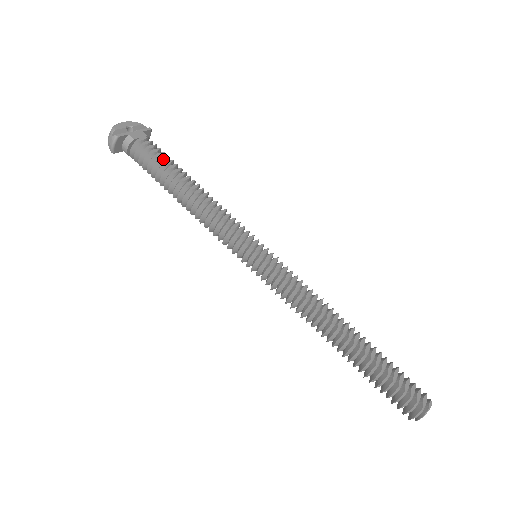
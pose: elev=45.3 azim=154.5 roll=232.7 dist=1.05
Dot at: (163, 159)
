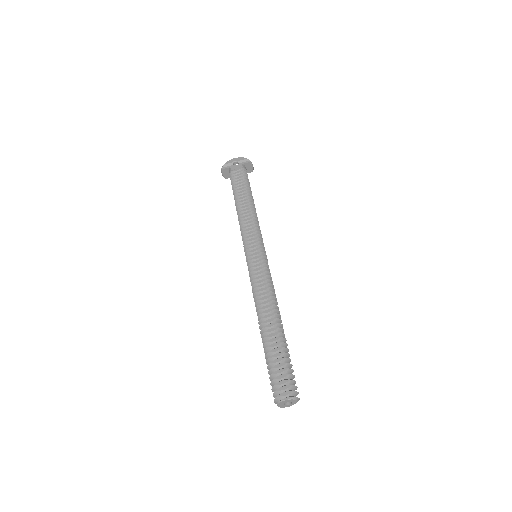
Dot at: (239, 183)
